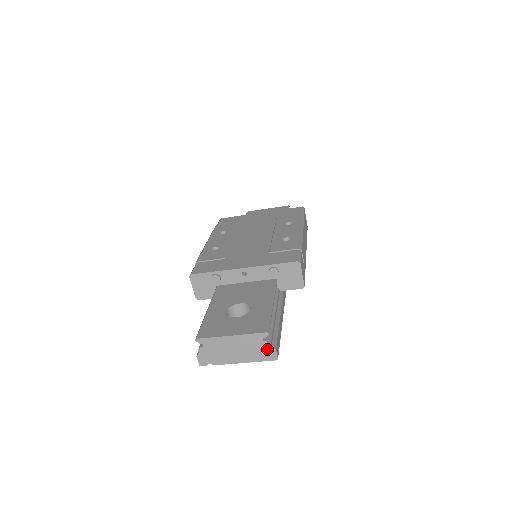
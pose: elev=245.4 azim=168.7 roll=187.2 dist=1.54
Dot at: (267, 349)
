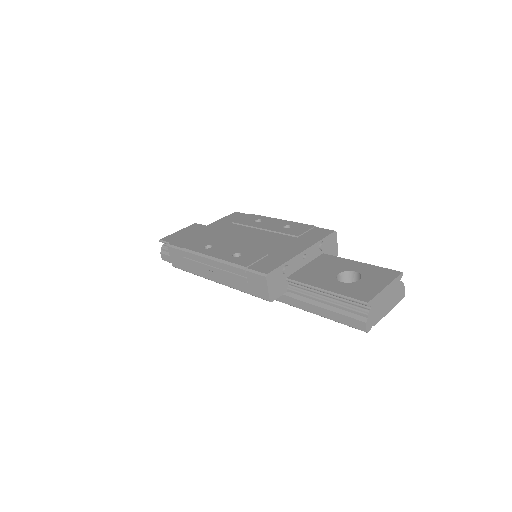
Dot at: (401, 289)
